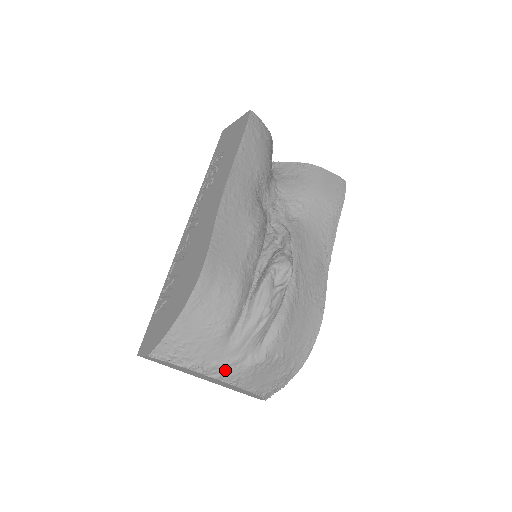
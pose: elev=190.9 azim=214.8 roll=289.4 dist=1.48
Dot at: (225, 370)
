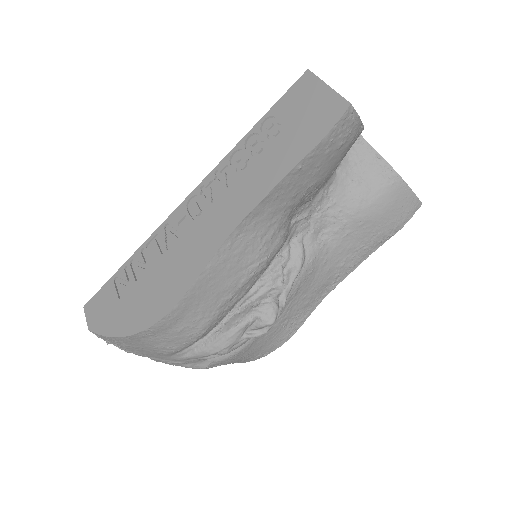
Dot at: occluded
